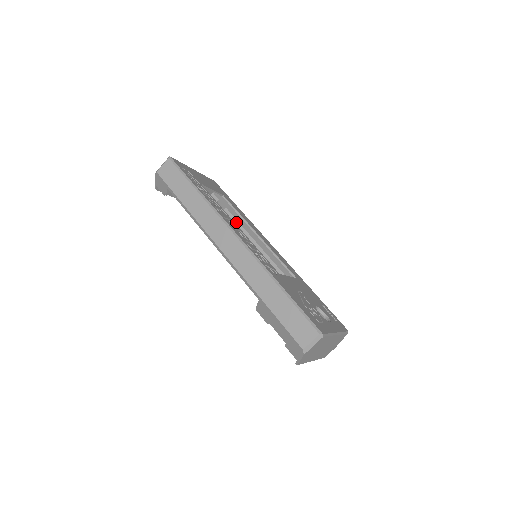
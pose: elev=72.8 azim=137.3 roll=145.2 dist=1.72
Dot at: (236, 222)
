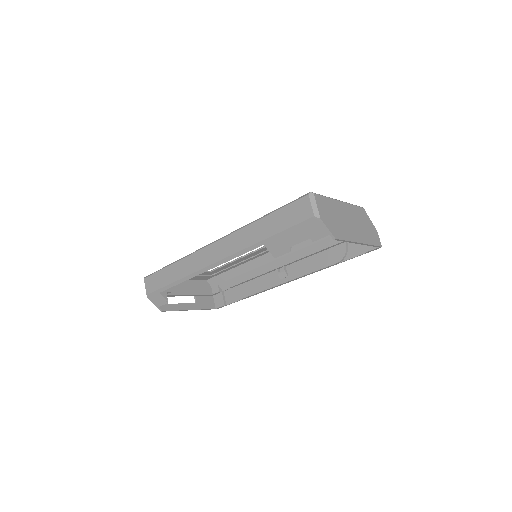
Dot at: (239, 277)
